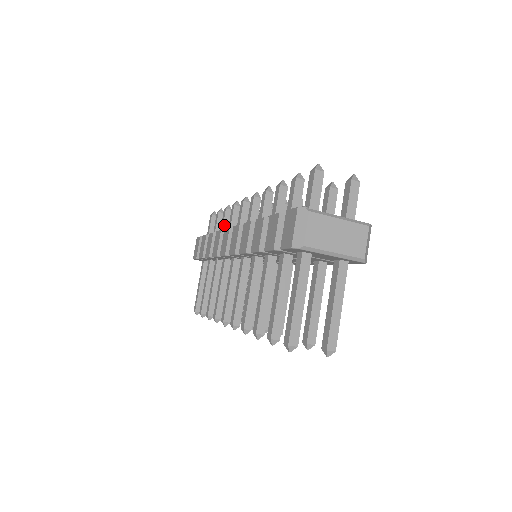
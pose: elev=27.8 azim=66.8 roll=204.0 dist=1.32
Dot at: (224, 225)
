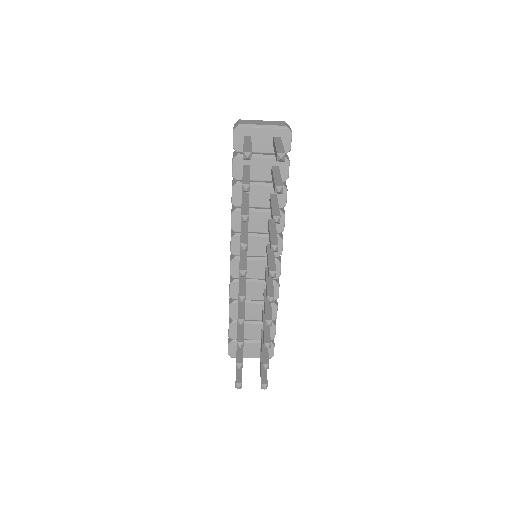
Dot at: occluded
